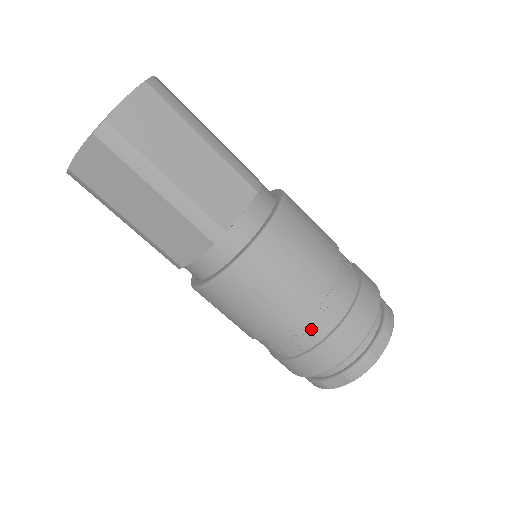
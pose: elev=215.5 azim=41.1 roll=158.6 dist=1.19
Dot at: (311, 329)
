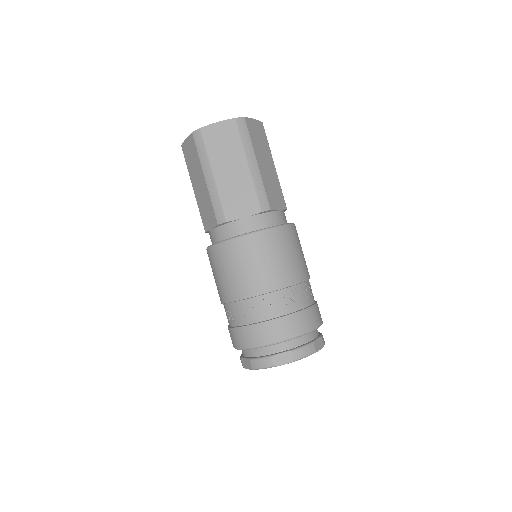
Dot at: (243, 313)
